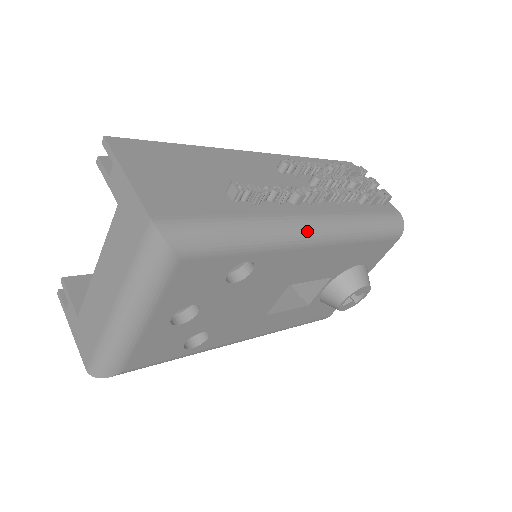
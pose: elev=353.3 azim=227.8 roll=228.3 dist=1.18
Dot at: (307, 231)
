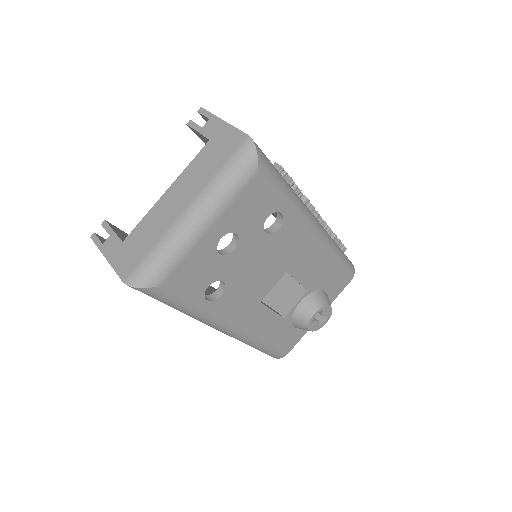
Dot at: (313, 219)
